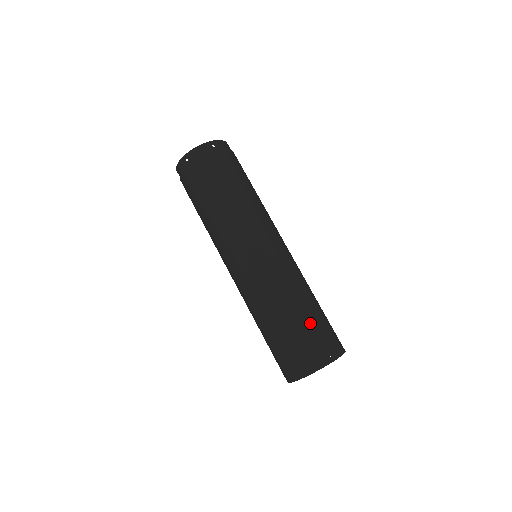
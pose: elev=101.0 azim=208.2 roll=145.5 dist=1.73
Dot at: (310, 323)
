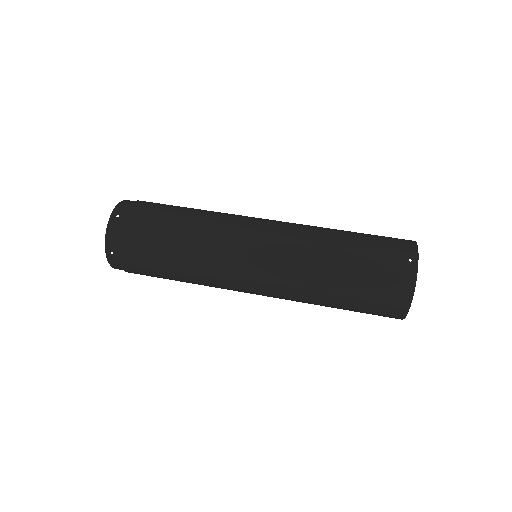
Dot at: (363, 256)
